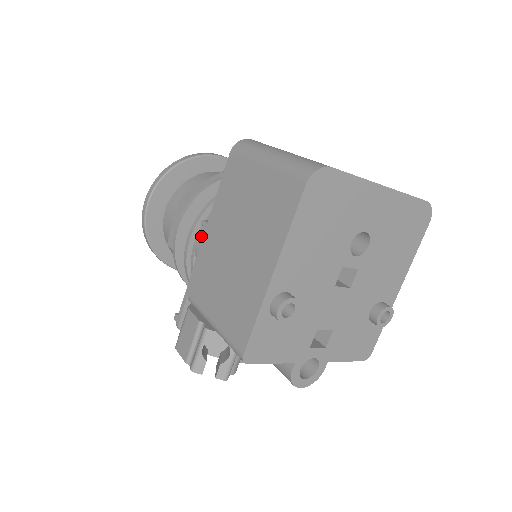
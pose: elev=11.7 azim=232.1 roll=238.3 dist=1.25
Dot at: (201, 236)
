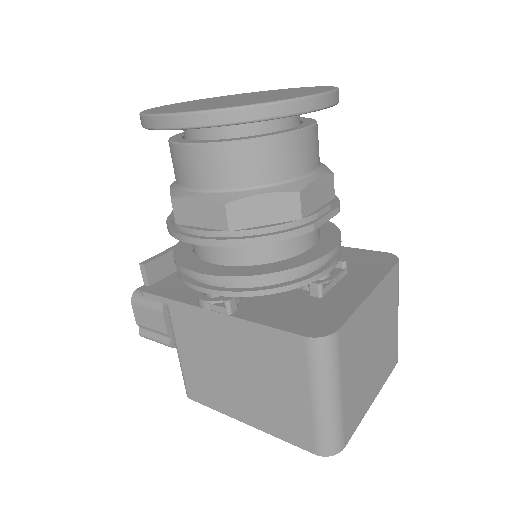
Dot at: (216, 308)
